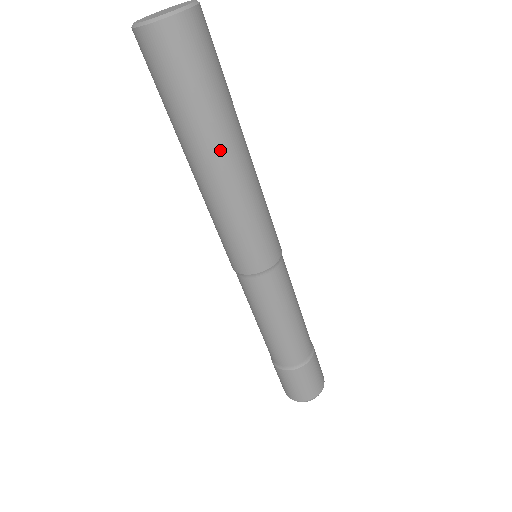
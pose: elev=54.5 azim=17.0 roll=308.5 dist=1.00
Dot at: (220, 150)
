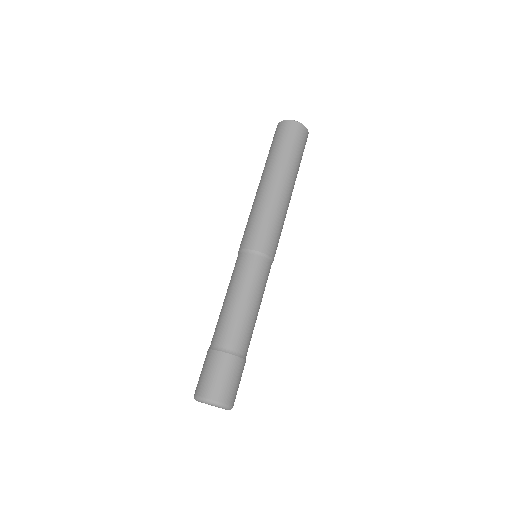
Dot at: (275, 173)
